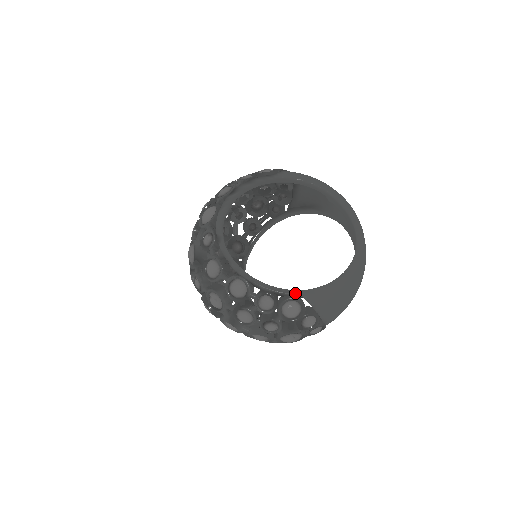
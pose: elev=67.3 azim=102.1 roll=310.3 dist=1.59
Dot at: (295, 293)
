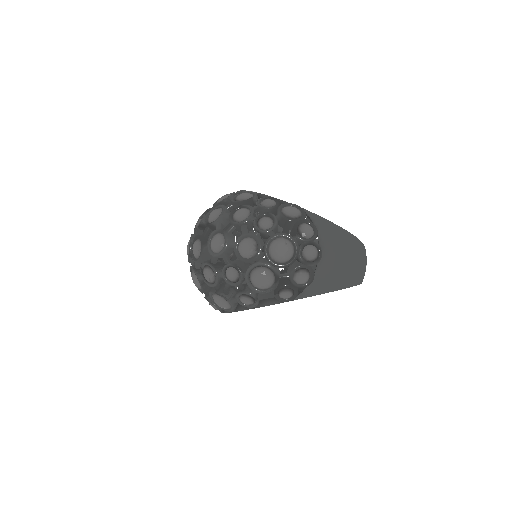
Dot at: occluded
